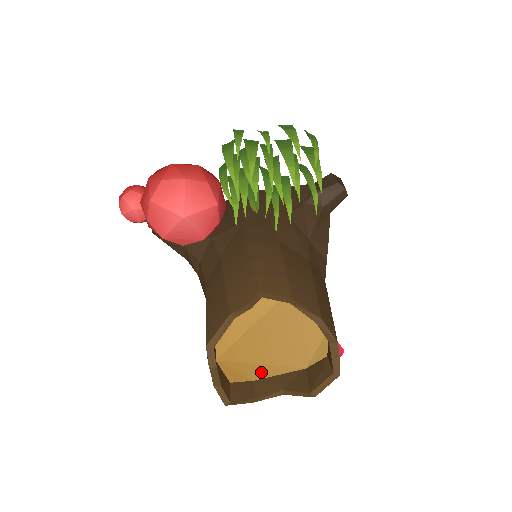
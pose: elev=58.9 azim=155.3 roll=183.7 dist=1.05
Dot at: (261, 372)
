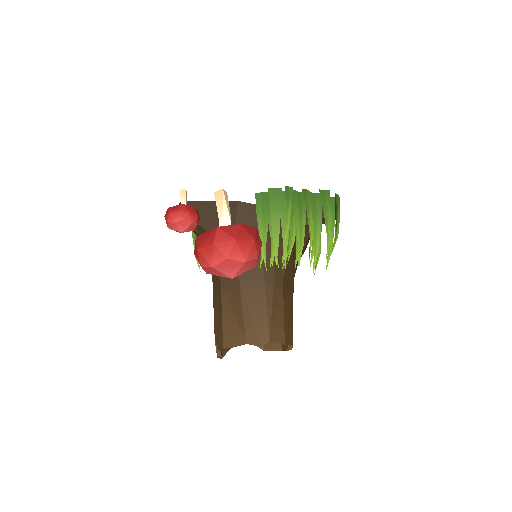
Dot at: occluded
